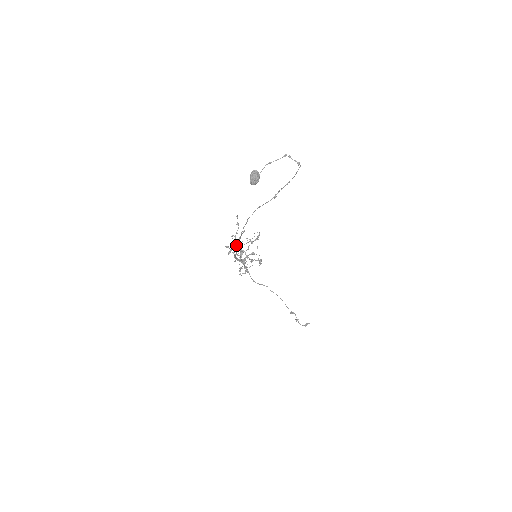
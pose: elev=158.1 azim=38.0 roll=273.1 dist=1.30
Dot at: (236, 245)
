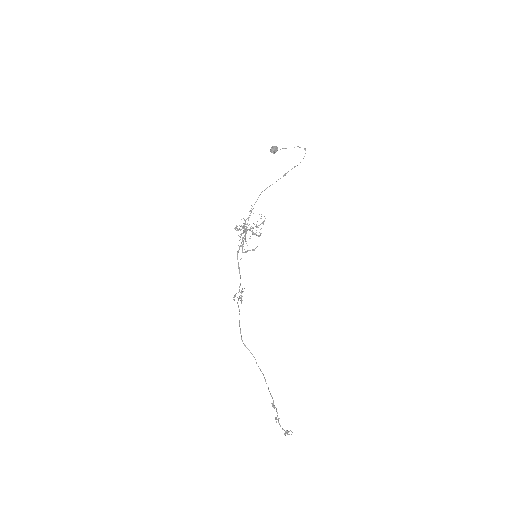
Dot at: (244, 226)
